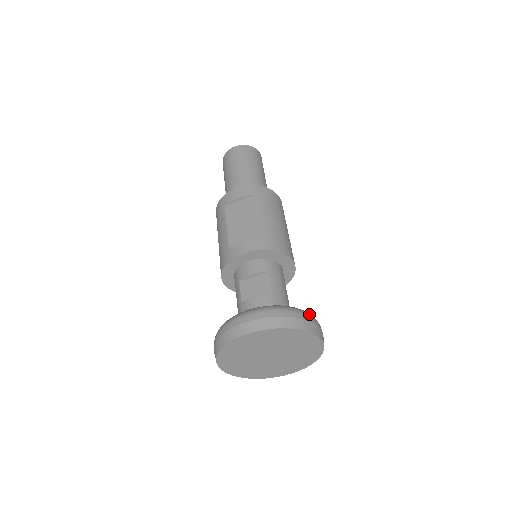
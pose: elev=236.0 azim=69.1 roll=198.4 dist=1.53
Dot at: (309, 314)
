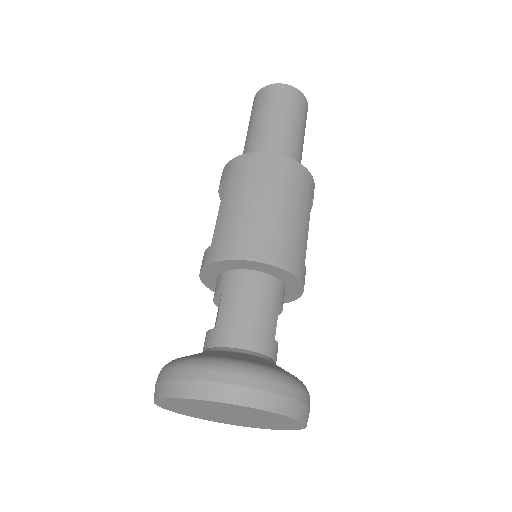
Dot at: (211, 365)
